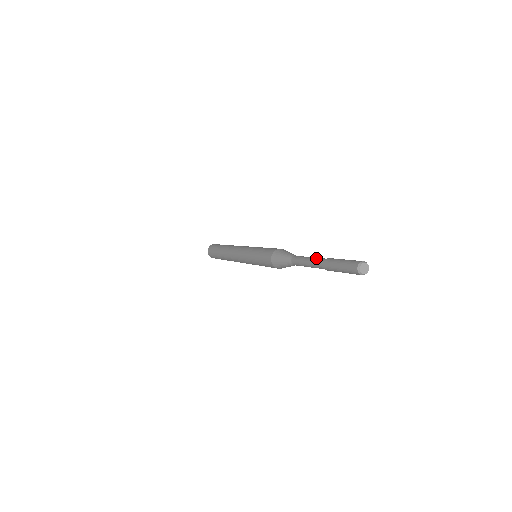
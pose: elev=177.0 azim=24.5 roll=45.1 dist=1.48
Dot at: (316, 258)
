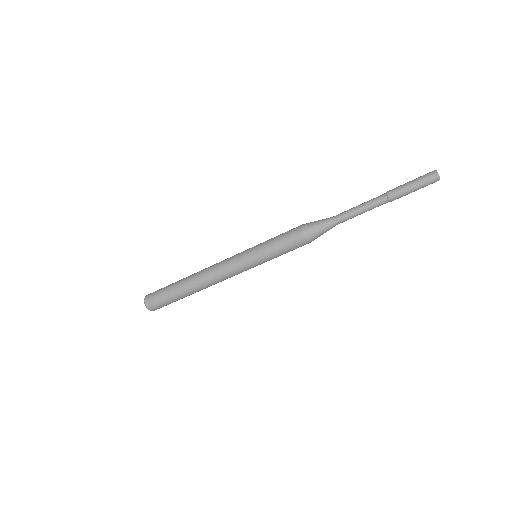
Dot at: (371, 200)
